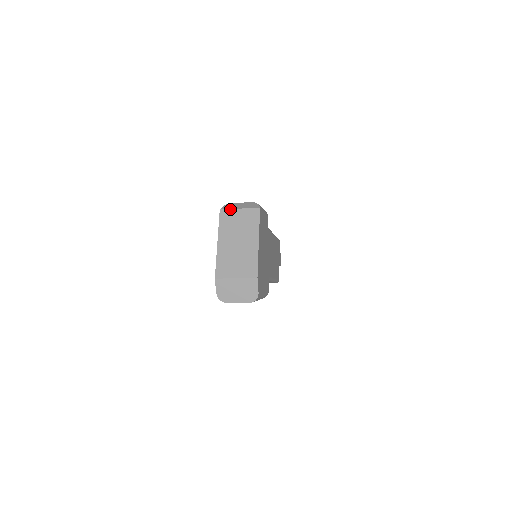
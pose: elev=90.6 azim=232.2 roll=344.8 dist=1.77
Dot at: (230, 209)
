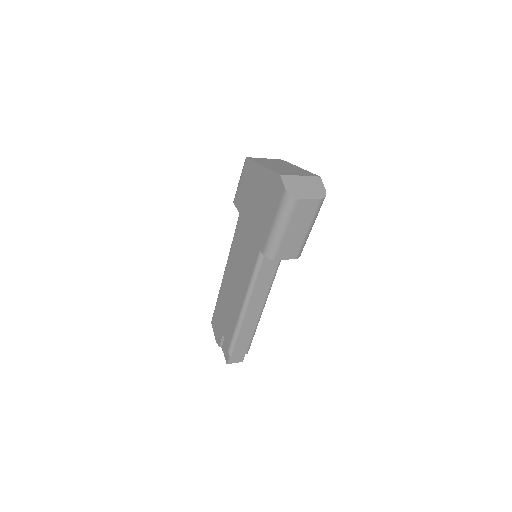
Dot at: (256, 158)
